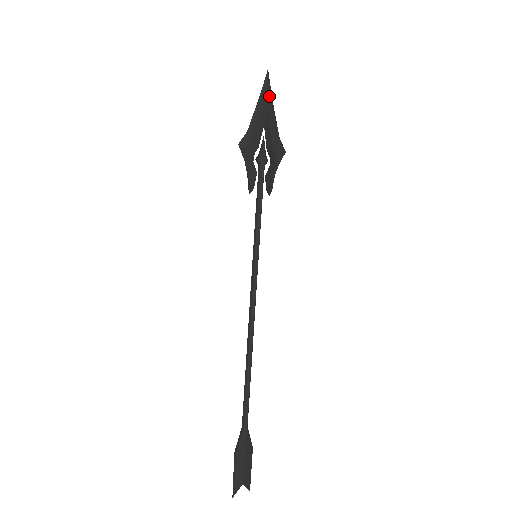
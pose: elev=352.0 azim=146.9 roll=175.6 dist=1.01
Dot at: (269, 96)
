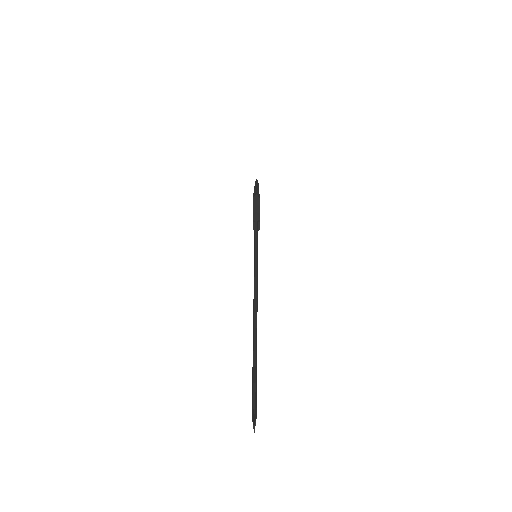
Dot at: occluded
